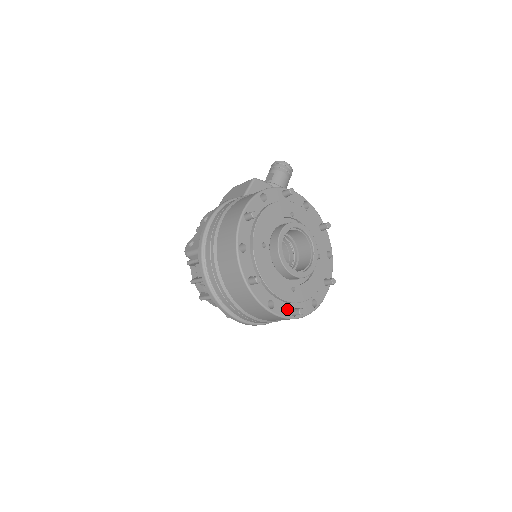
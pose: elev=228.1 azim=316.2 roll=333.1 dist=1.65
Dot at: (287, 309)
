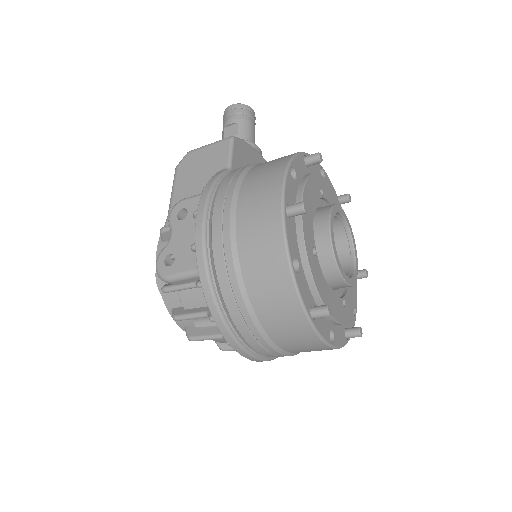
Dot at: (342, 333)
